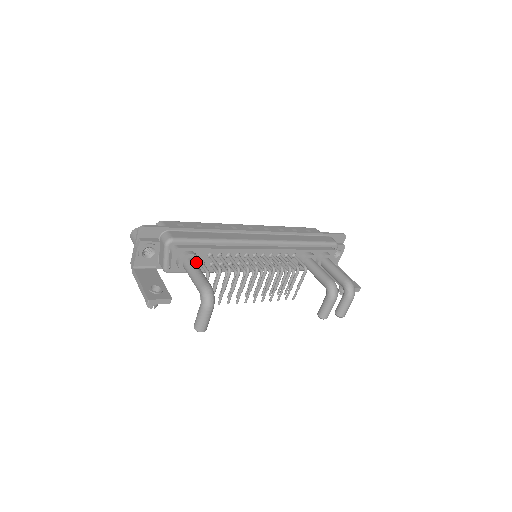
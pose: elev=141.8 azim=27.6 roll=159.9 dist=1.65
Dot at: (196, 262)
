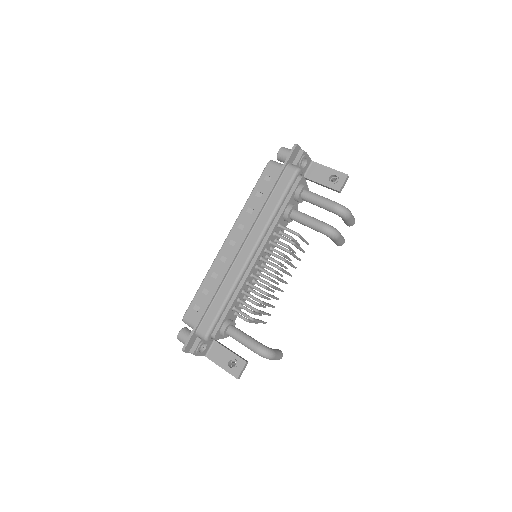
Dot at: (232, 324)
